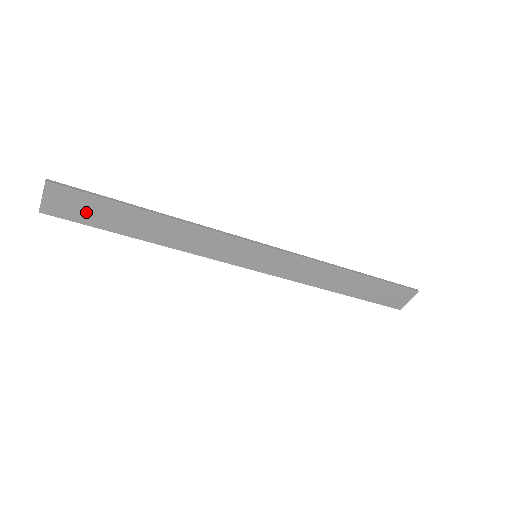
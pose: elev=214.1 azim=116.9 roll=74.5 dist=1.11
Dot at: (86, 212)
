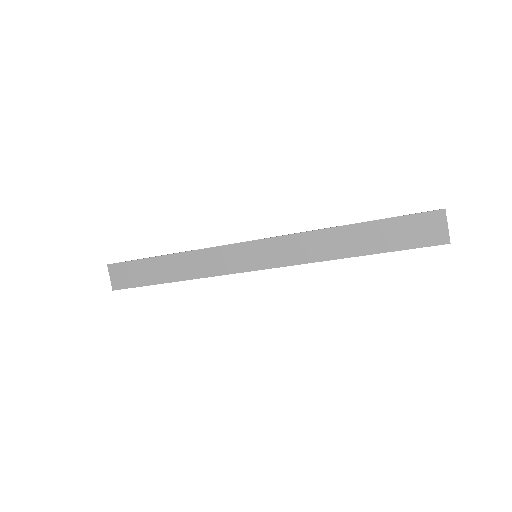
Dot at: (134, 276)
